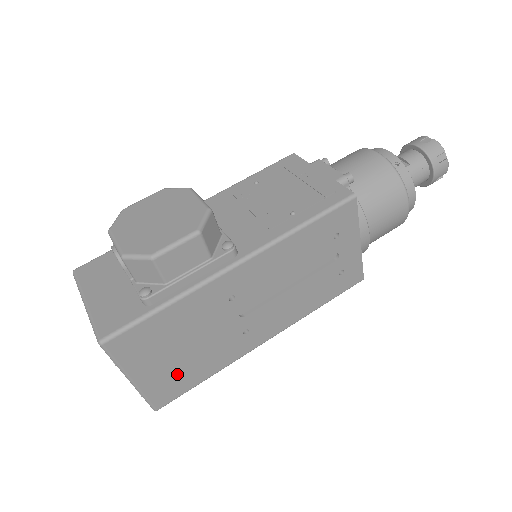
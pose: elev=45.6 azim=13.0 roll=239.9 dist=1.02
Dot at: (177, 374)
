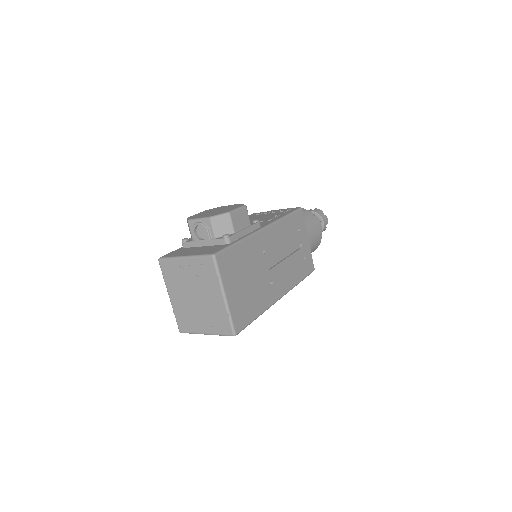
Dot at: (244, 303)
